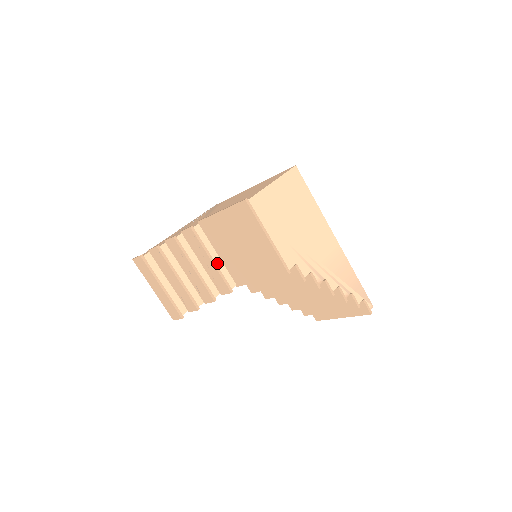
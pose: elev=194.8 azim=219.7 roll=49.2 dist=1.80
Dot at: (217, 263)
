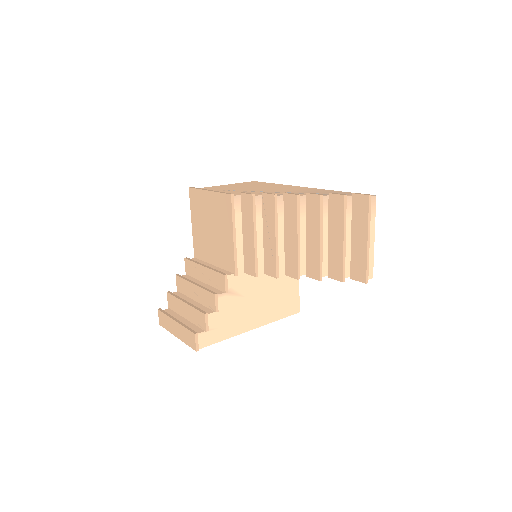
Dot at: occluded
